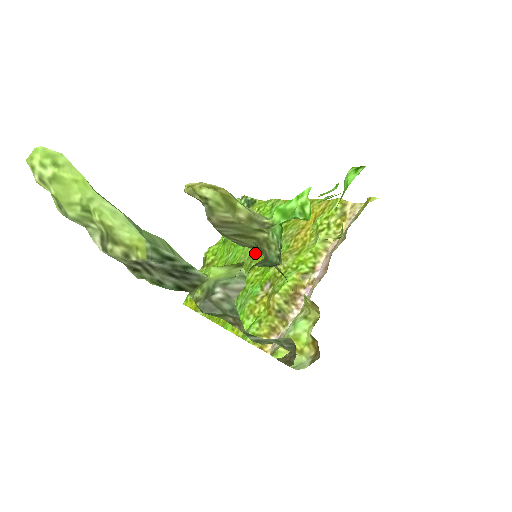
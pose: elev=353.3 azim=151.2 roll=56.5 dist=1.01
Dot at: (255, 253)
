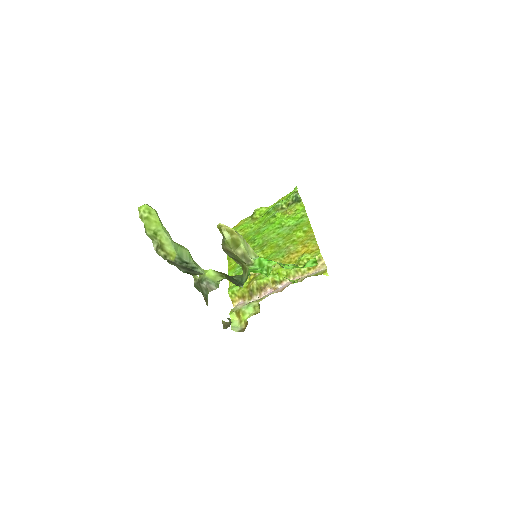
Dot at: (271, 241)
